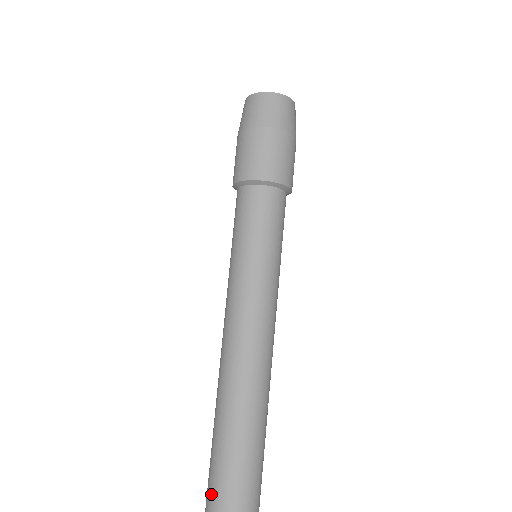
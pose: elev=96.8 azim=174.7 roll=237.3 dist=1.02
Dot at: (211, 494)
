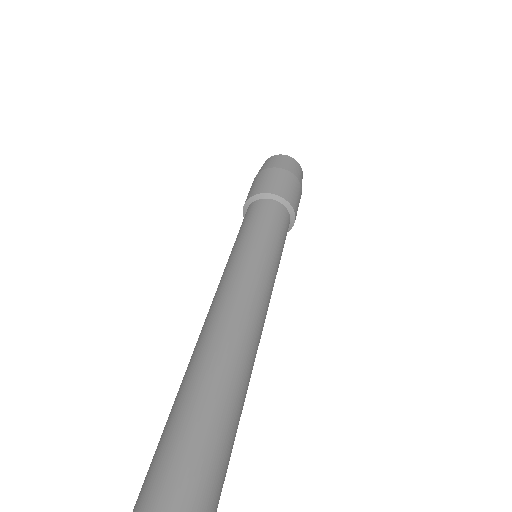
Dot at: (167, 461)
